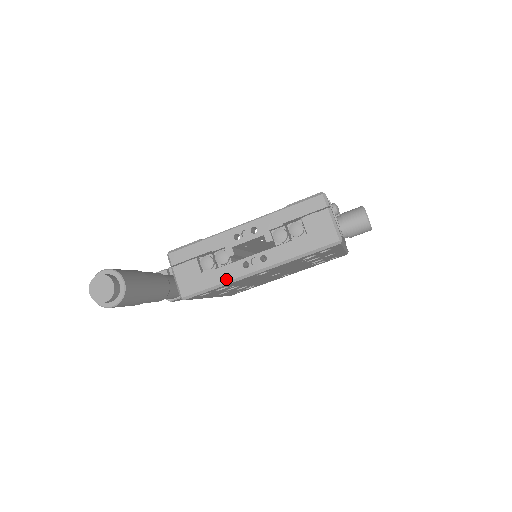
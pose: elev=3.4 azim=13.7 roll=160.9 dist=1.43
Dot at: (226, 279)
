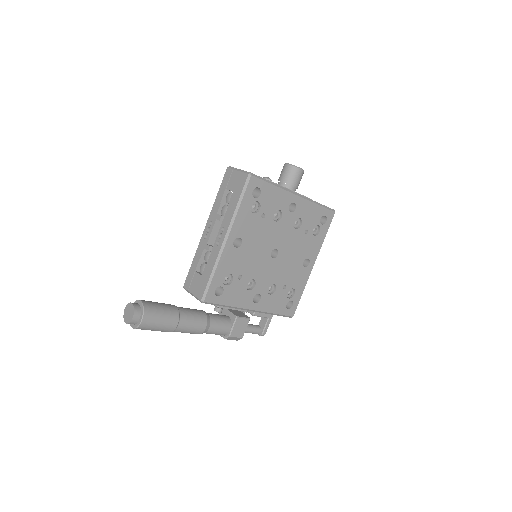
Dot at: (214, 263)
